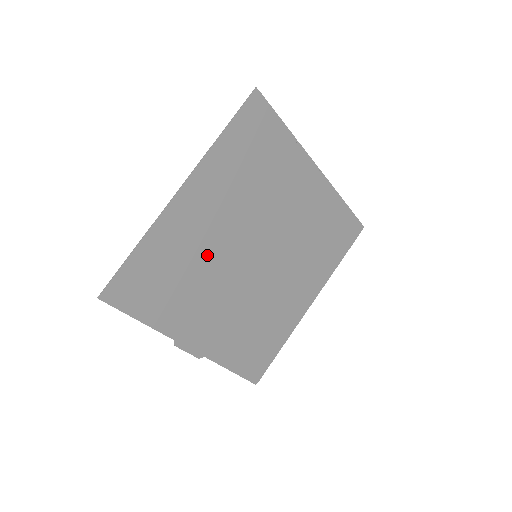
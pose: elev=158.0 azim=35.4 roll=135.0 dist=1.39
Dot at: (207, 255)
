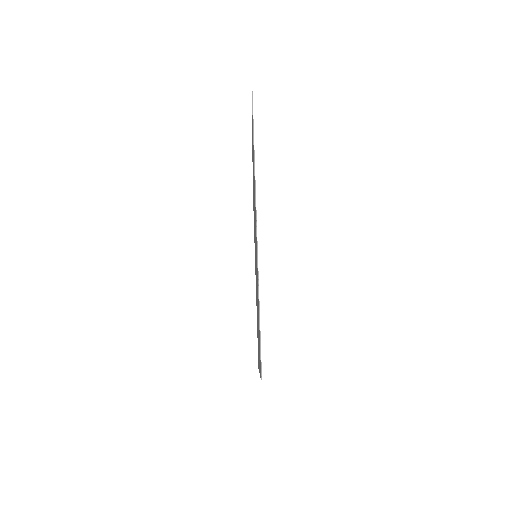
Dot at: occluded
